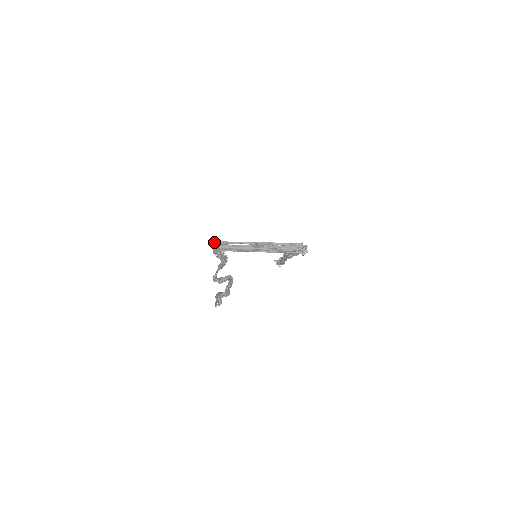
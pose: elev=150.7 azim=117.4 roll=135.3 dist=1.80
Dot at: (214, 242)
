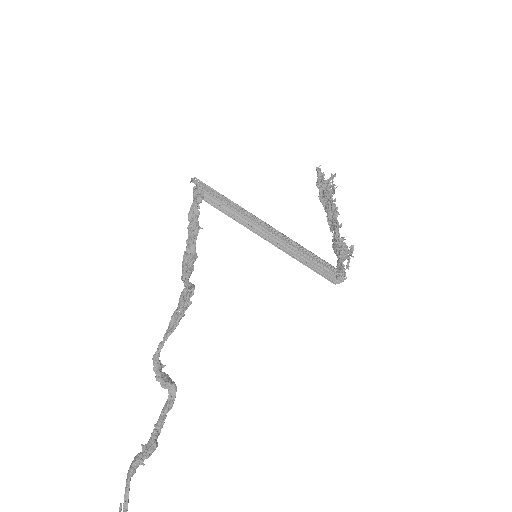
Dot at: (196, 182)
